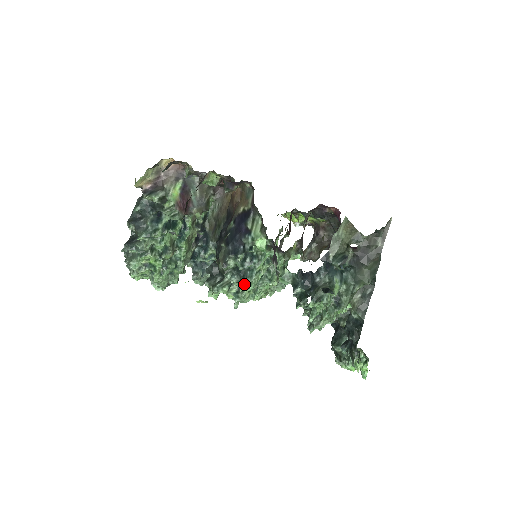
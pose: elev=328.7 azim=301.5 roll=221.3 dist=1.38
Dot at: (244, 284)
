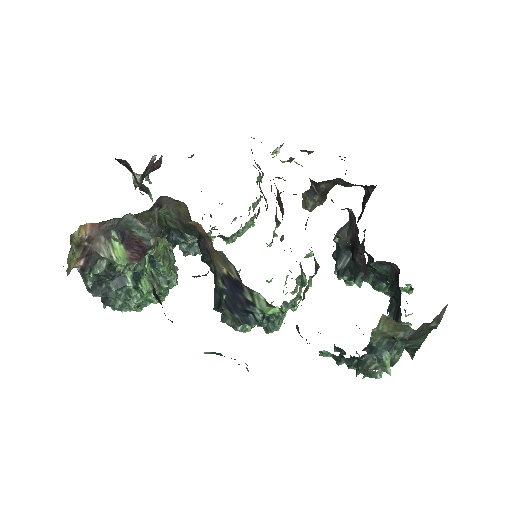
Dot at: occluded
